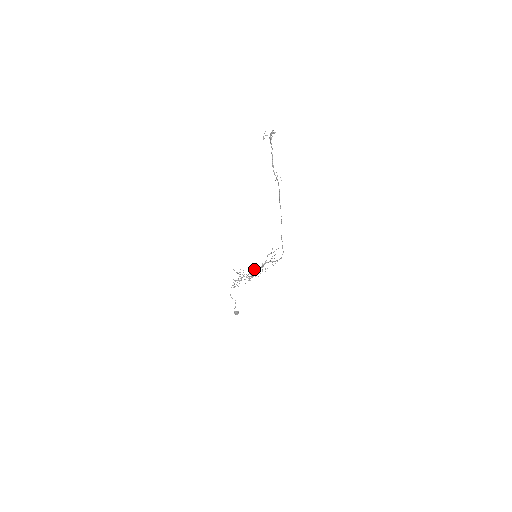
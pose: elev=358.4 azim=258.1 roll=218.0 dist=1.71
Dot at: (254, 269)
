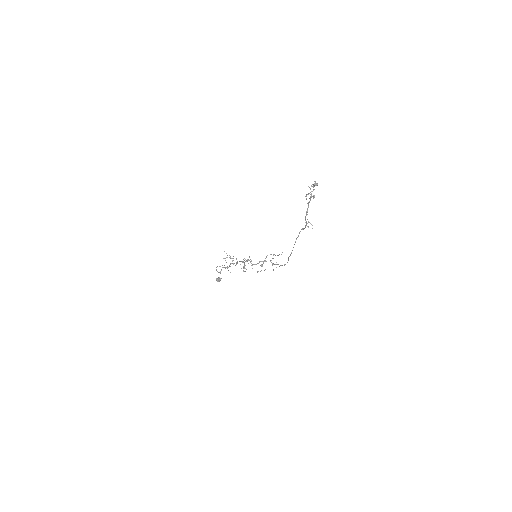
Dot at: (250, 262)
